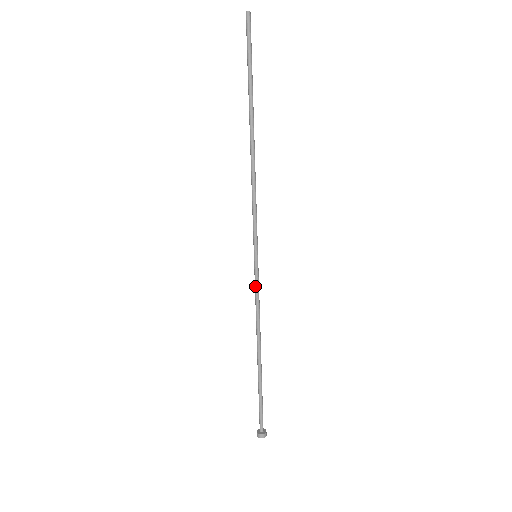
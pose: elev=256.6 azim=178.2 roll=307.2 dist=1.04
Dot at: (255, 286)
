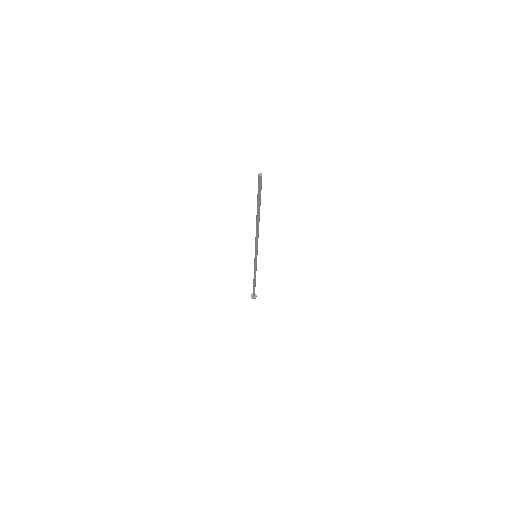
Dot at: (254, 263)
